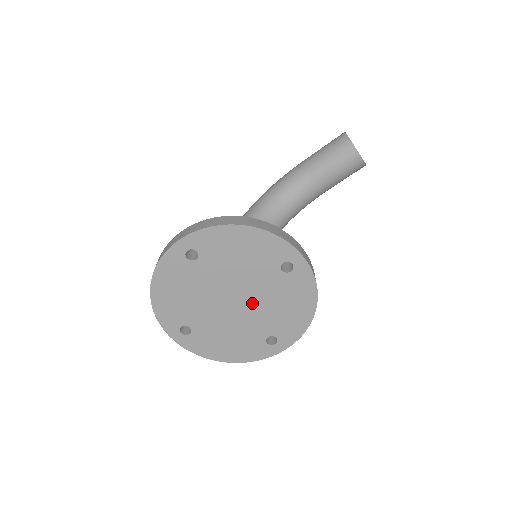
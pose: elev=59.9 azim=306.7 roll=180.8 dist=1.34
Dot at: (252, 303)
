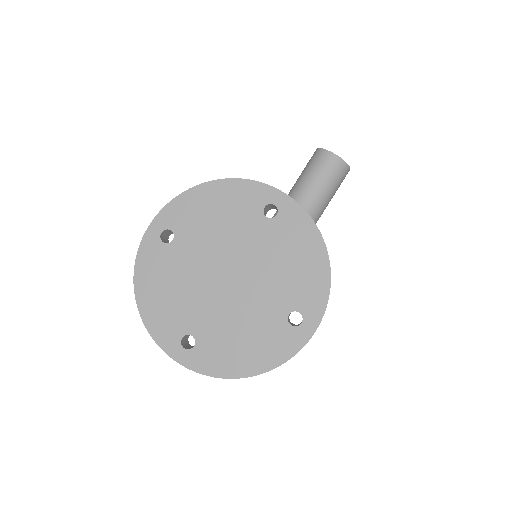
Dot at: (251, 273)
